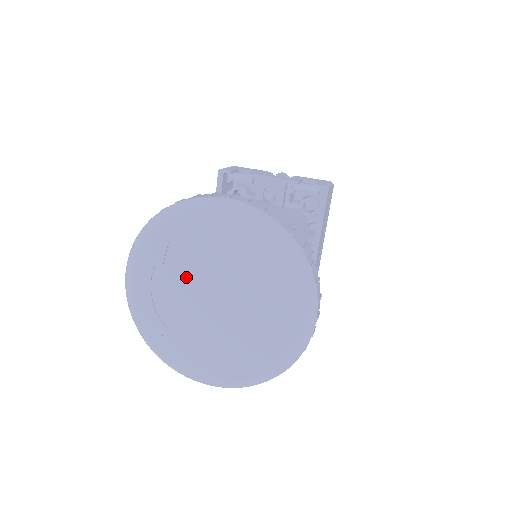
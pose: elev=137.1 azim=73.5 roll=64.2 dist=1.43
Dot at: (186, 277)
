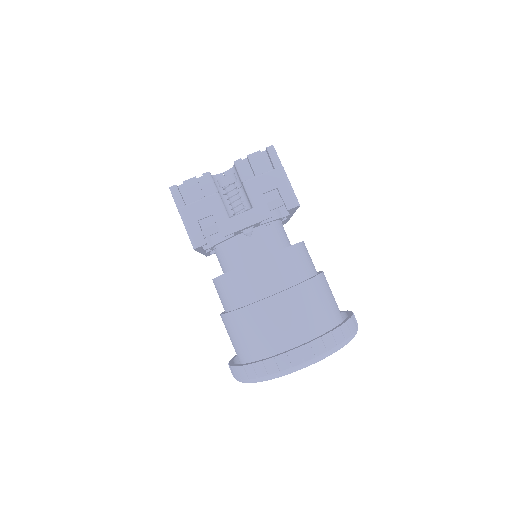
Dot at: occluded
